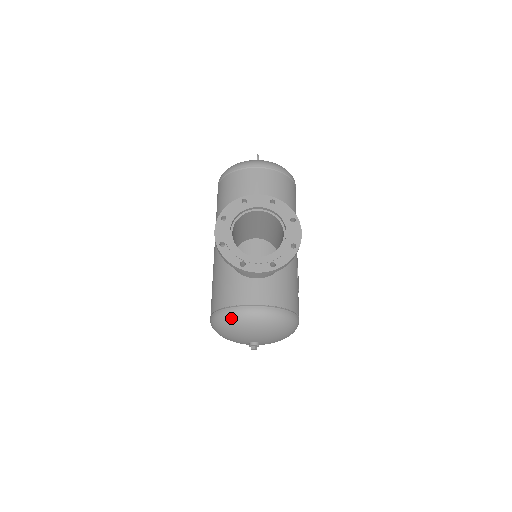
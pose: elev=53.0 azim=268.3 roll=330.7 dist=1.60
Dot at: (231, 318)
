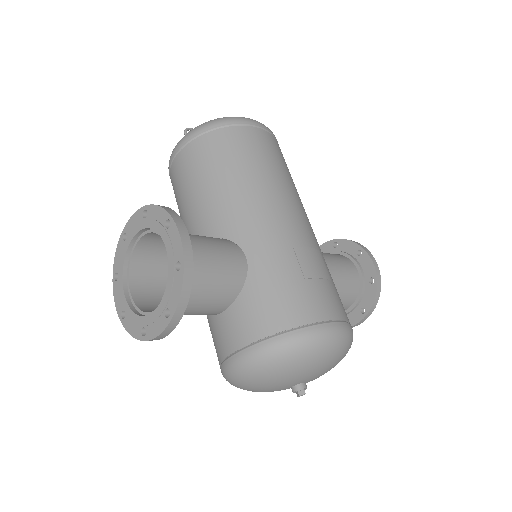
Dot at: (228, 380)
